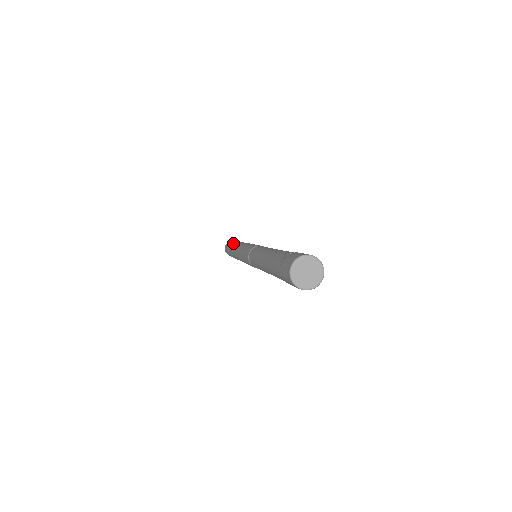
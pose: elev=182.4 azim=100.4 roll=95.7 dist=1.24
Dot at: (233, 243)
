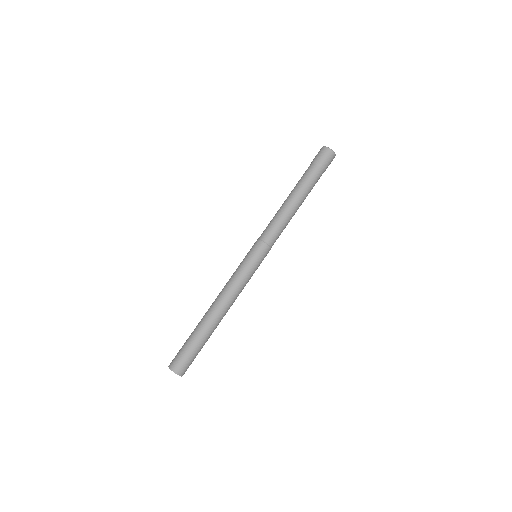
Dot at: occluded
